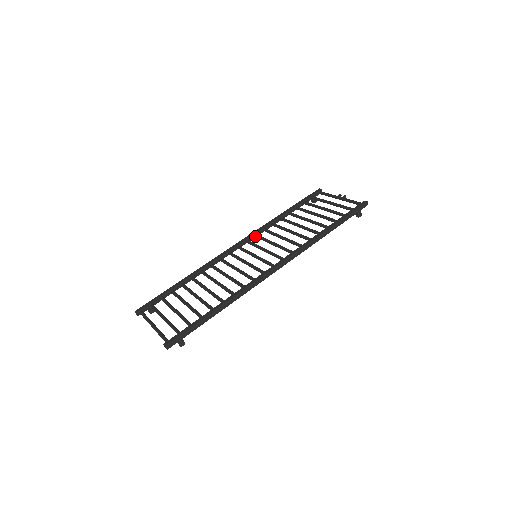
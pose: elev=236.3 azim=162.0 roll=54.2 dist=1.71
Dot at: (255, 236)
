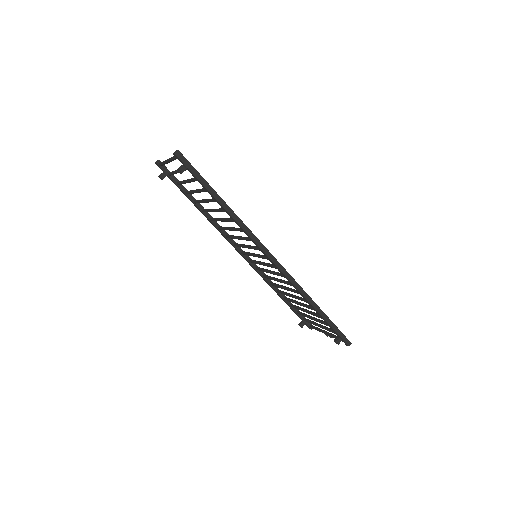
Dot at: (257, 267)
